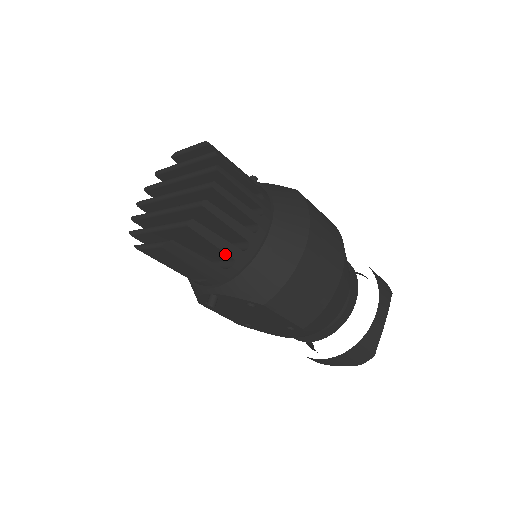
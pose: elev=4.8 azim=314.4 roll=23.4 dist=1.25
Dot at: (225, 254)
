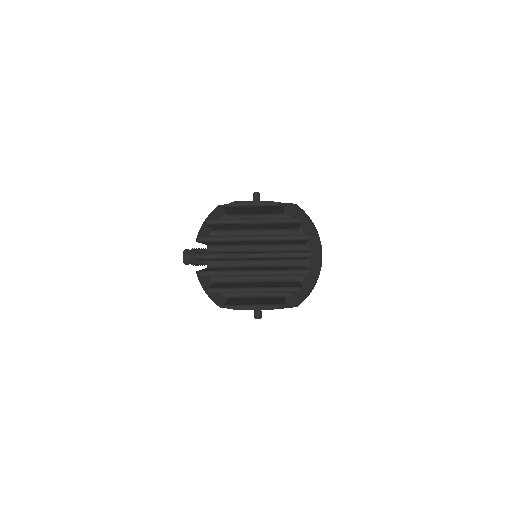
Dot at: occluded
